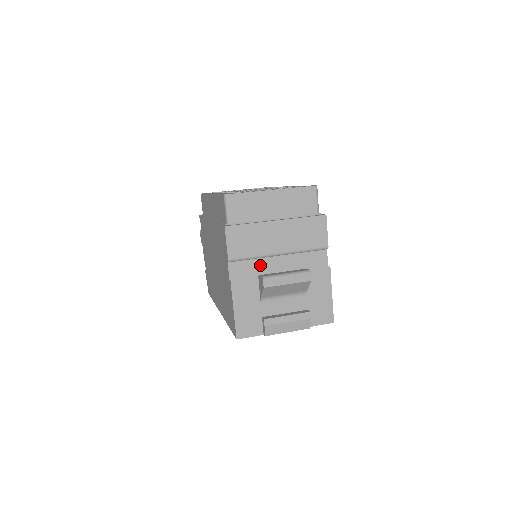
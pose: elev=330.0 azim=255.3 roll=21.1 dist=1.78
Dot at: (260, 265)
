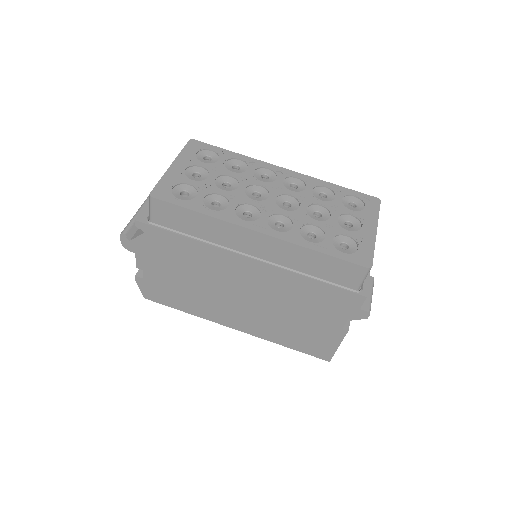
Dot at: occluded
